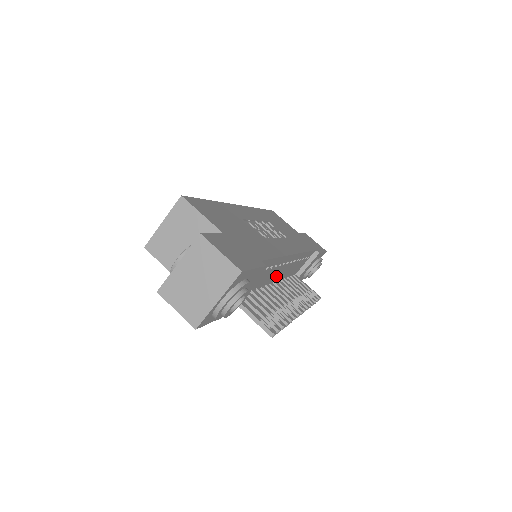
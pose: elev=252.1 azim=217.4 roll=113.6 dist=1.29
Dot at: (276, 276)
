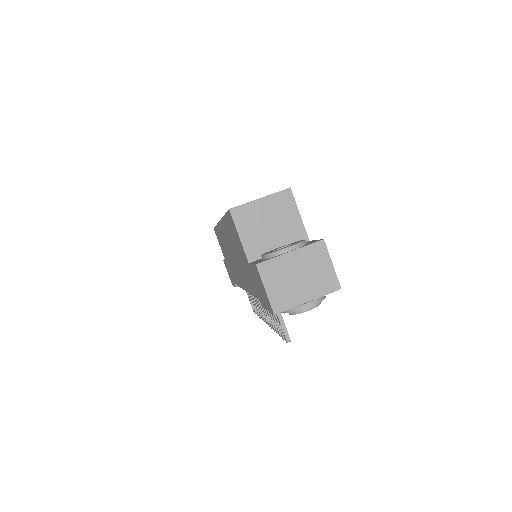
Dot at: occluded
